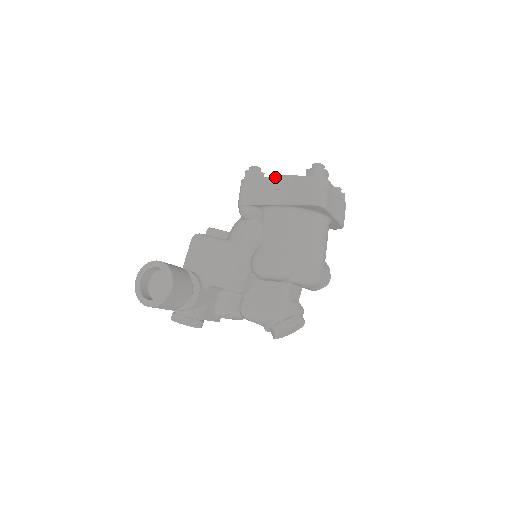
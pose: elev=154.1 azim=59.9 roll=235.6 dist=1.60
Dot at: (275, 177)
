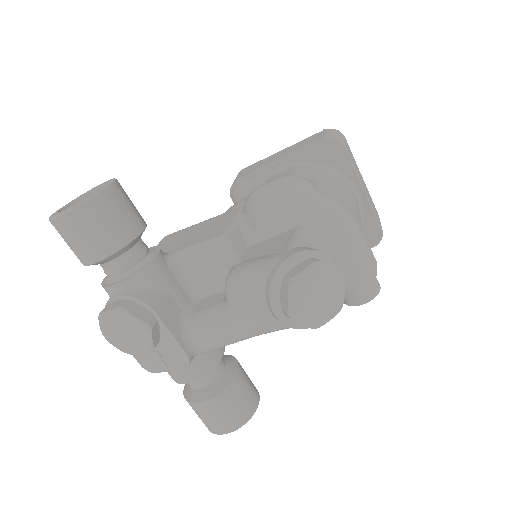
Dot at: (277, 152)
